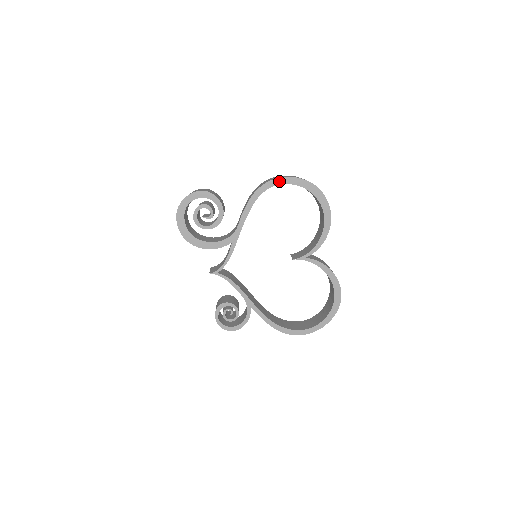
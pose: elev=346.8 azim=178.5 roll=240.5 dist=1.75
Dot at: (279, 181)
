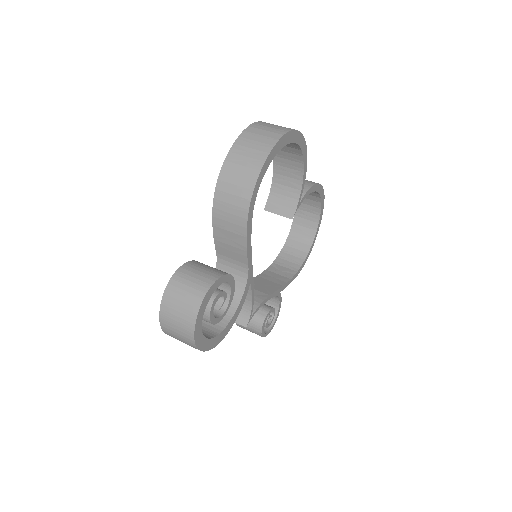
Dot at: (261, 175)
